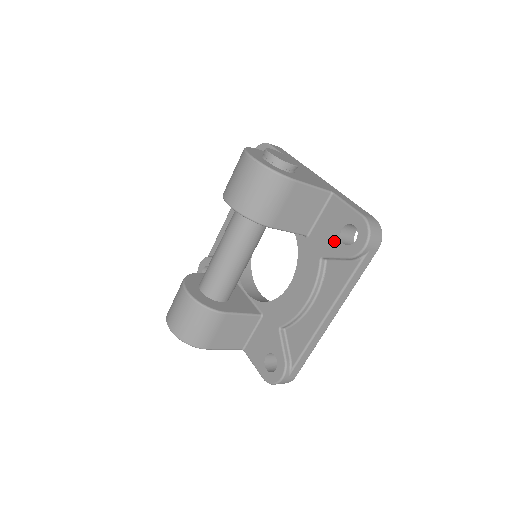
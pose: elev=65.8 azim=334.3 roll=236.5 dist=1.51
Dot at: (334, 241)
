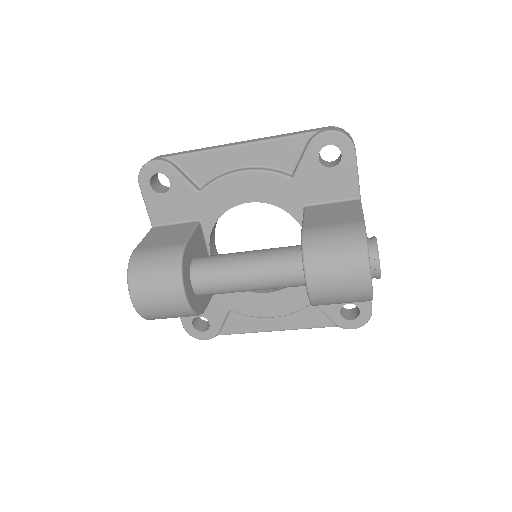
Dot at: (335, 305)
